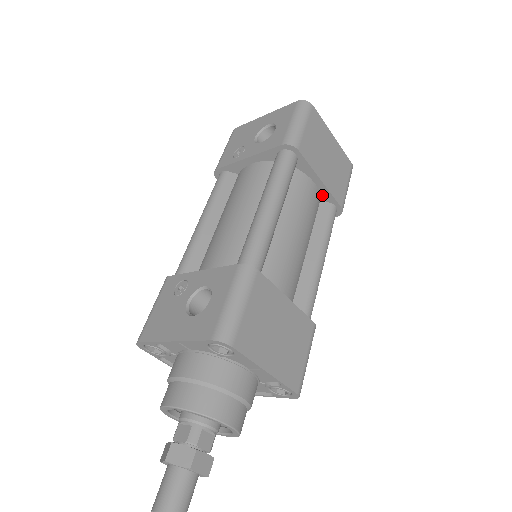
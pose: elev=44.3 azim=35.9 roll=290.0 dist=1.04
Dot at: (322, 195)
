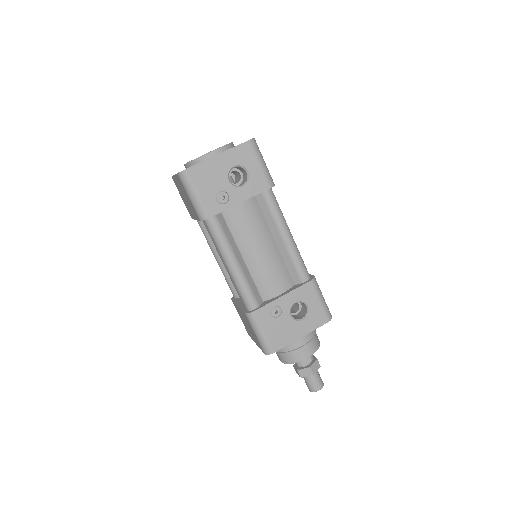
Dot at: occluded
